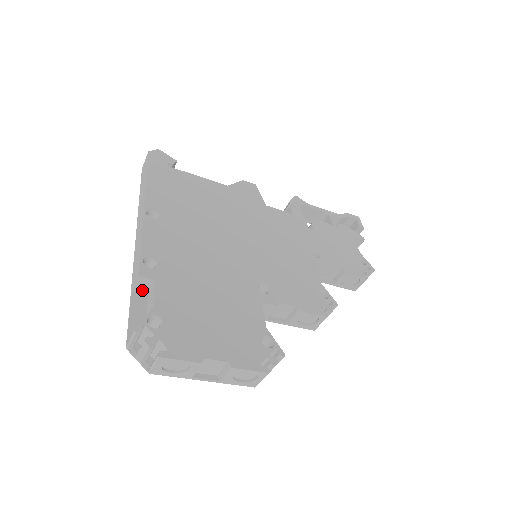
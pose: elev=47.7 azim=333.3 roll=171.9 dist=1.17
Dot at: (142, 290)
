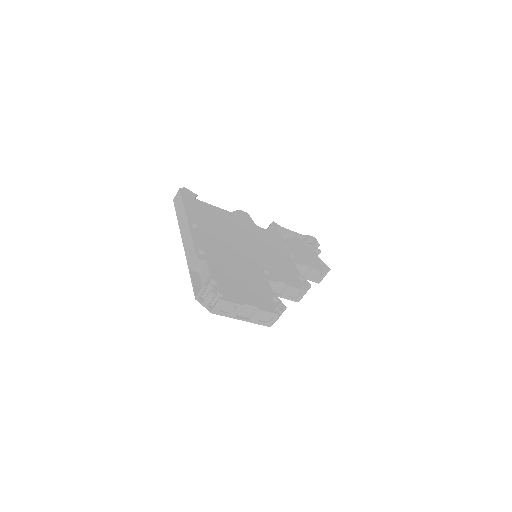
Dot at: (197, 269)
